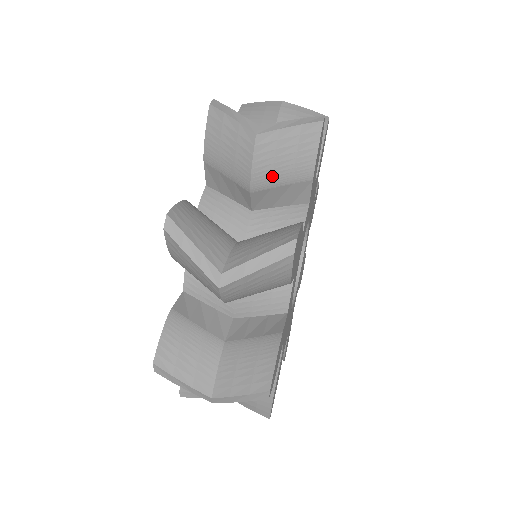
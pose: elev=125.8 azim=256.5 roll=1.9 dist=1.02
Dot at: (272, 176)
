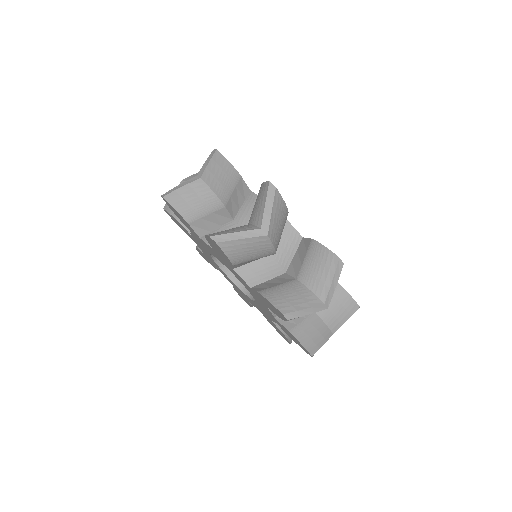
Dot at: occluded
